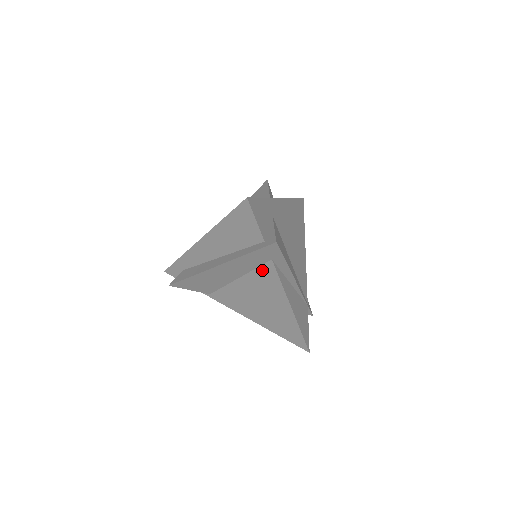
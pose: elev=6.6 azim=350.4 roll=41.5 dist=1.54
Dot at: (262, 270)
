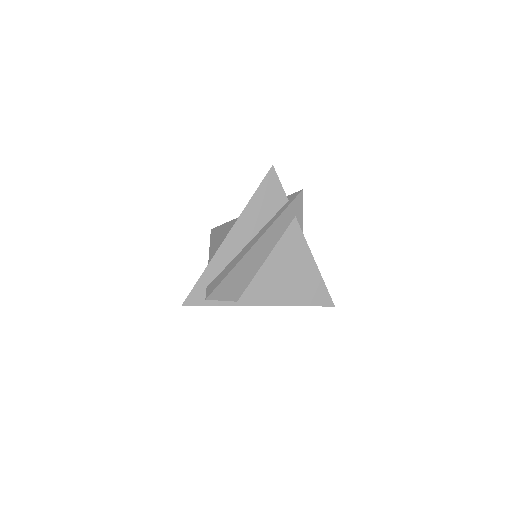
Dot at: (288, 233)
